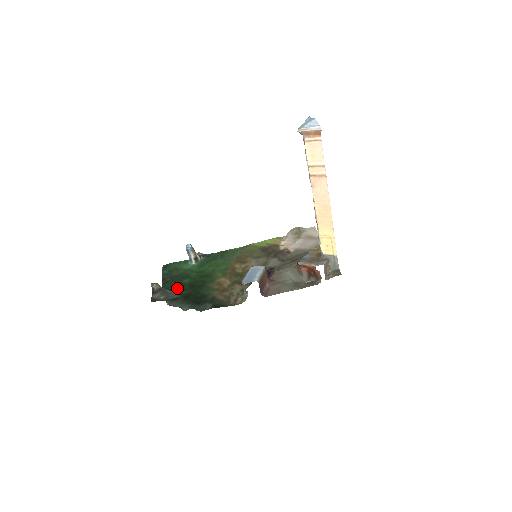
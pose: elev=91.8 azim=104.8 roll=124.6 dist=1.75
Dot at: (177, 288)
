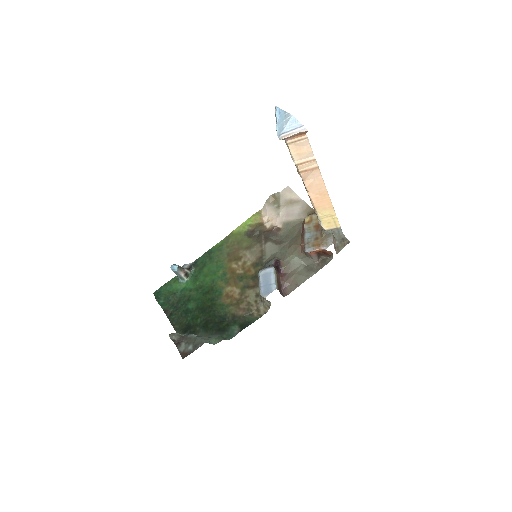
Dot at: (188, 318)
